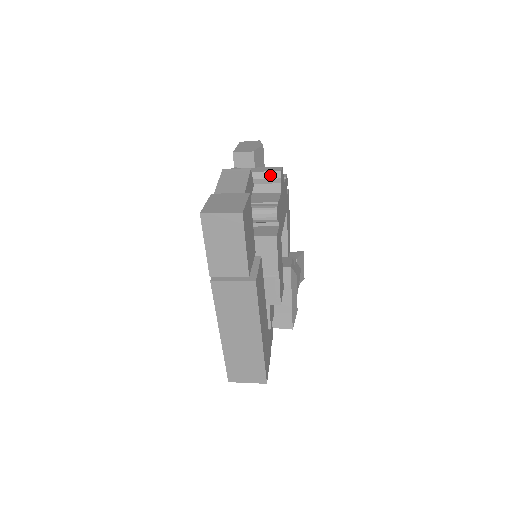
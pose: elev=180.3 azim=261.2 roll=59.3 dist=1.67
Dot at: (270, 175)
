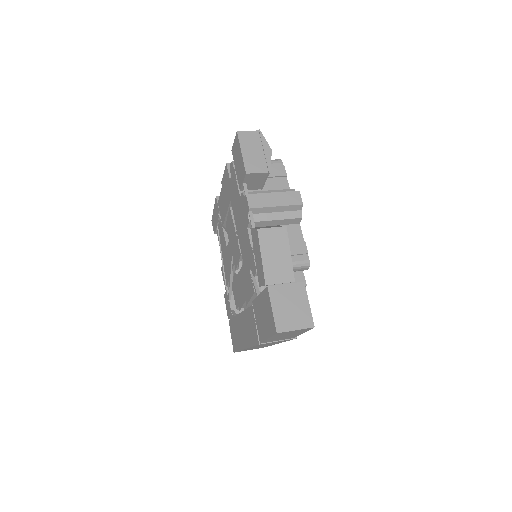
Dot at: (291, 208)
